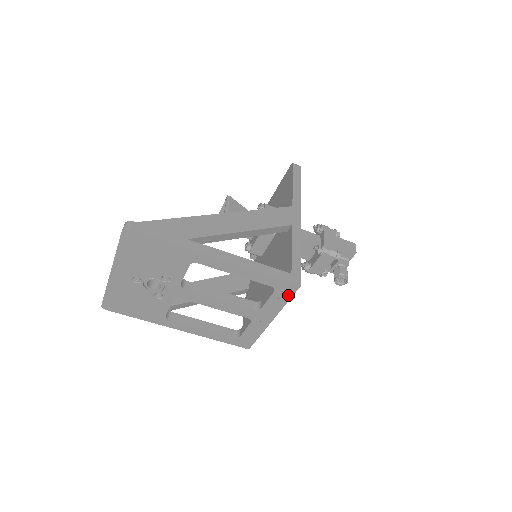
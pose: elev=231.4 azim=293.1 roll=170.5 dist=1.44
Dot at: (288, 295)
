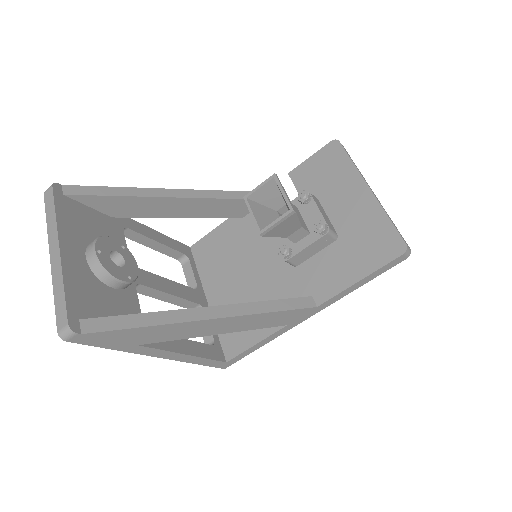
Dot at: occluded
